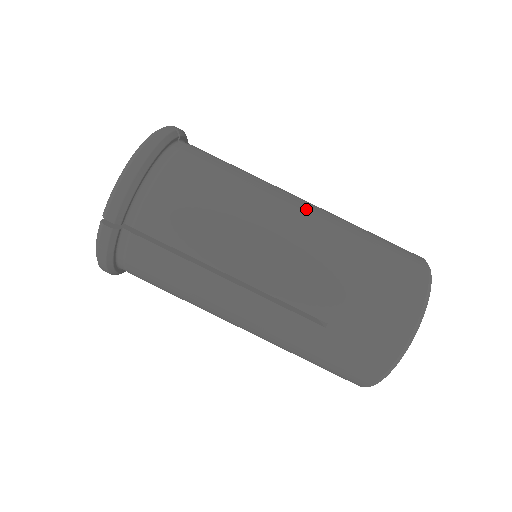
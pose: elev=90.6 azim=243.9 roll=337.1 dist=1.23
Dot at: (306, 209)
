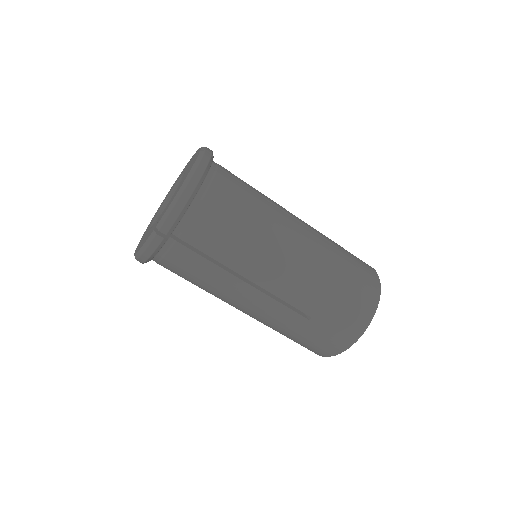
Dot at: (304, 231)
